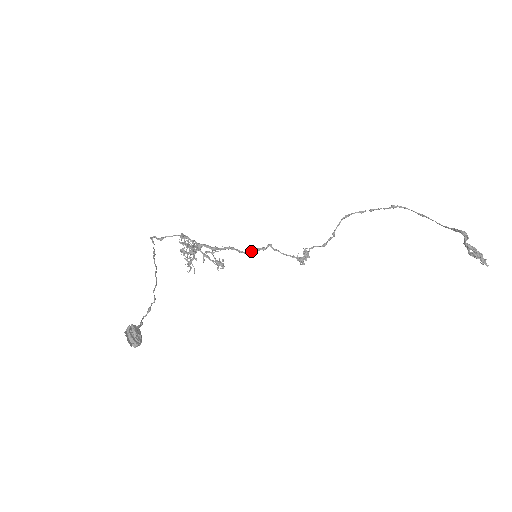
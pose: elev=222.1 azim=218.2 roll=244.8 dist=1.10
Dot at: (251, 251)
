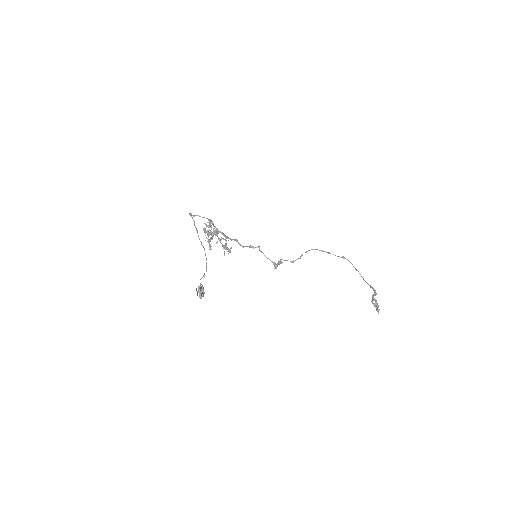
Dot at: (246, 246)
